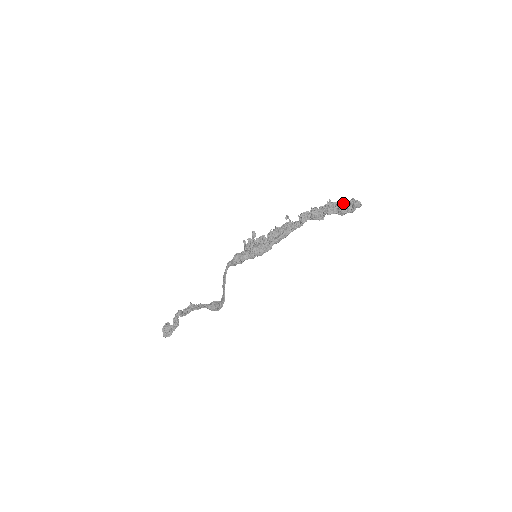
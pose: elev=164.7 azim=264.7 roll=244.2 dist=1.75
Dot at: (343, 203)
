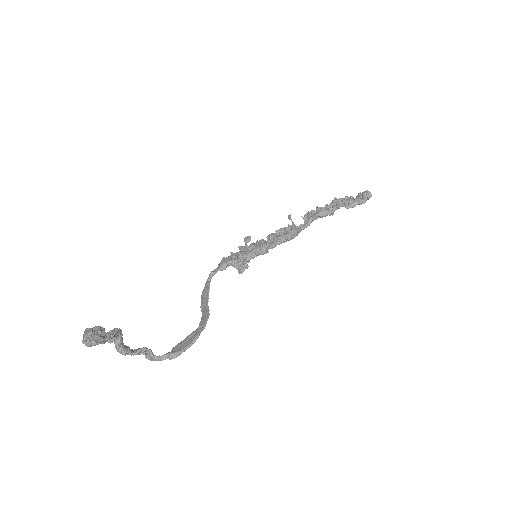
Dot at: (351, 196)
